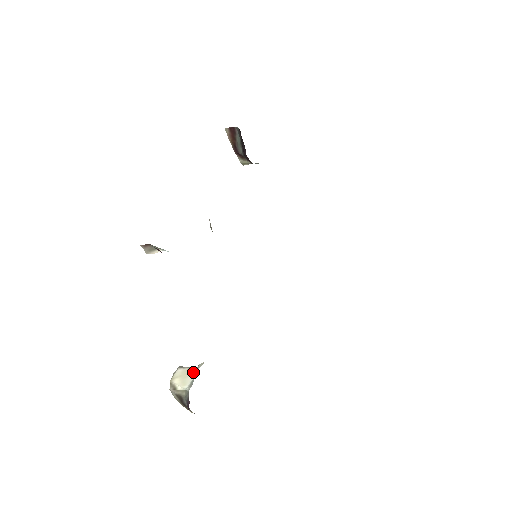
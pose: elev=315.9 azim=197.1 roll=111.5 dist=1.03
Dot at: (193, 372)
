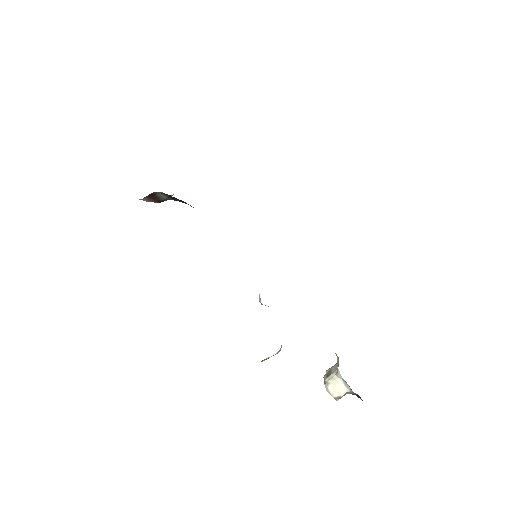
Dot at: (338, 379)
